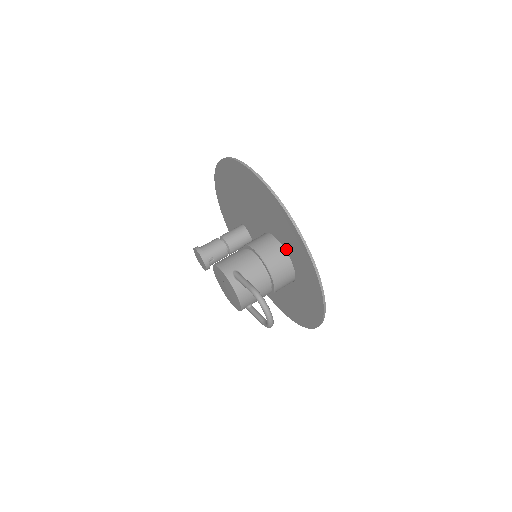
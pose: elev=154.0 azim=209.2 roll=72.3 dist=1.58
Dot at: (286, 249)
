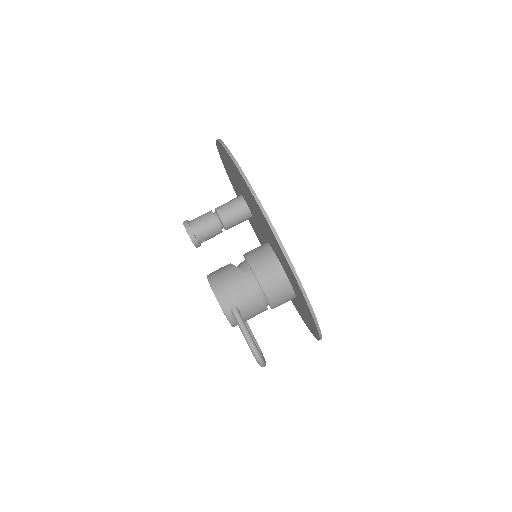
Dot at: (293, 288)
